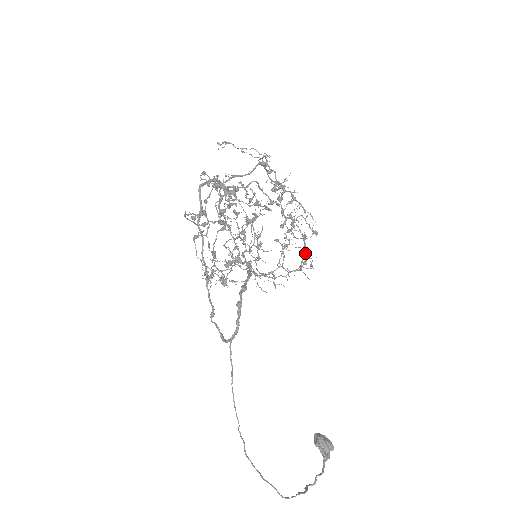
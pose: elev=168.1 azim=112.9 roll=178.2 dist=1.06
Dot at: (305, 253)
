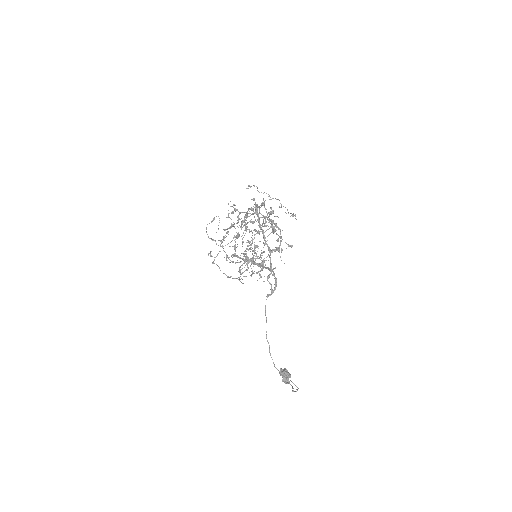
Dot at: occluded
